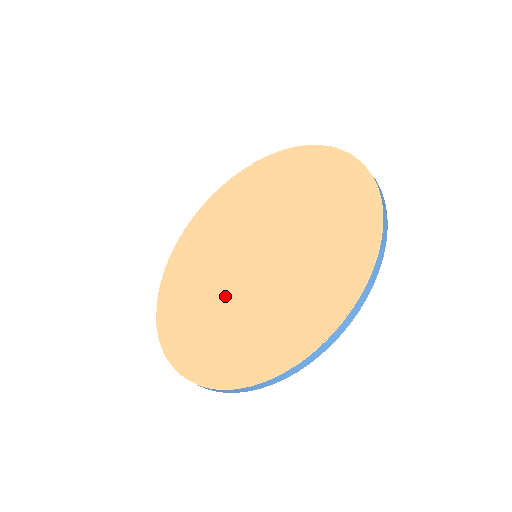
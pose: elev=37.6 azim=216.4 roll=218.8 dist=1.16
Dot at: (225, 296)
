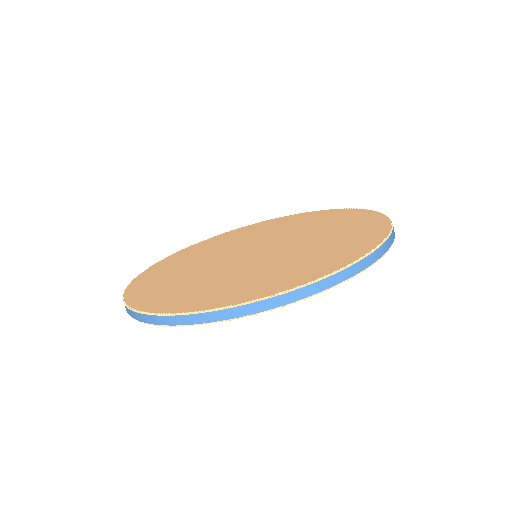
Dot at: (230, 270)
